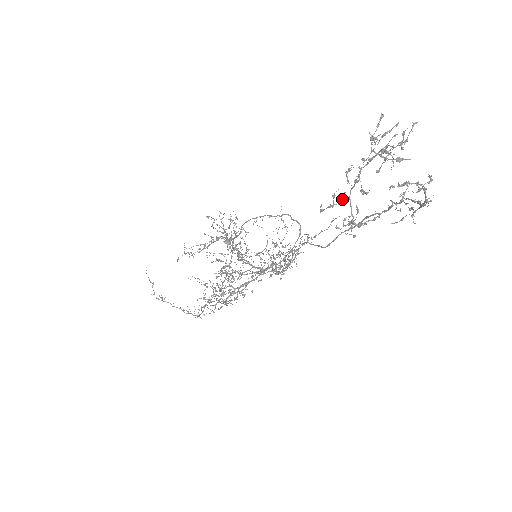
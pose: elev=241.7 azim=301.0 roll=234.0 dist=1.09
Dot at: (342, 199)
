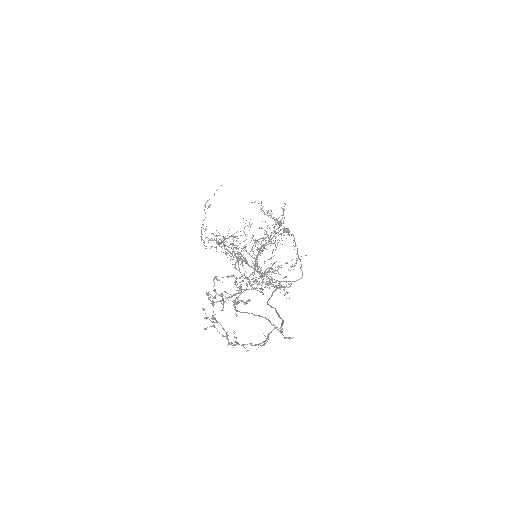
Dot at: occluded
